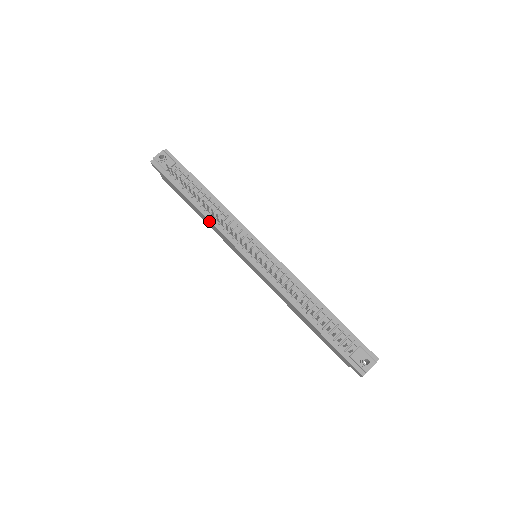
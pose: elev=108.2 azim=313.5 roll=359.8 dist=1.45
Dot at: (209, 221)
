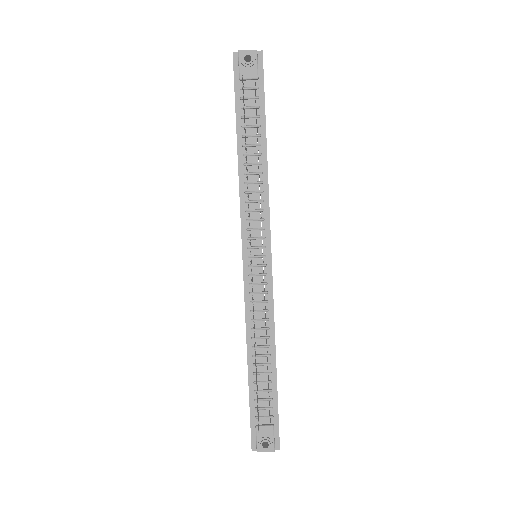
Dot at: (239, 180)
